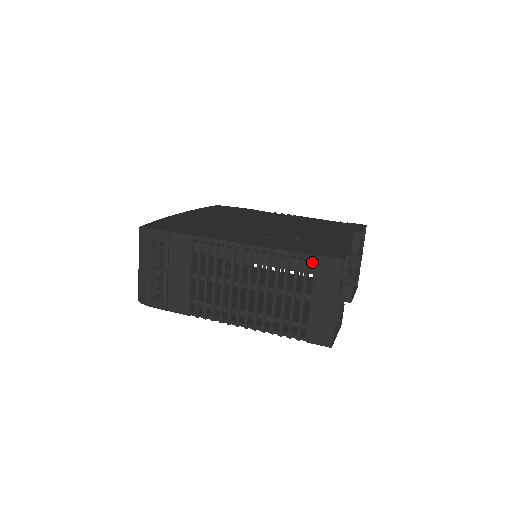
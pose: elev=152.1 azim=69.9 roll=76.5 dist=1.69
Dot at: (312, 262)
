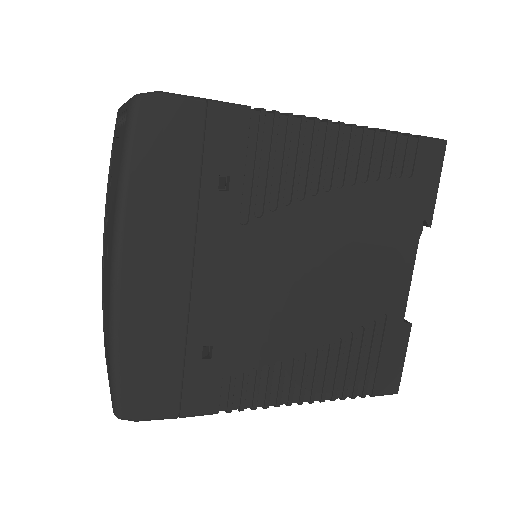
Dot at: occluded
